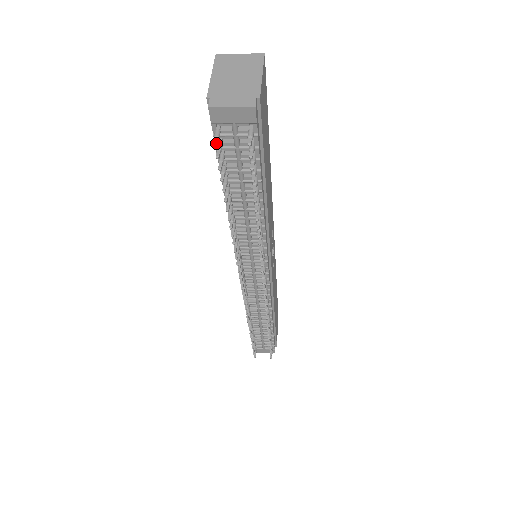
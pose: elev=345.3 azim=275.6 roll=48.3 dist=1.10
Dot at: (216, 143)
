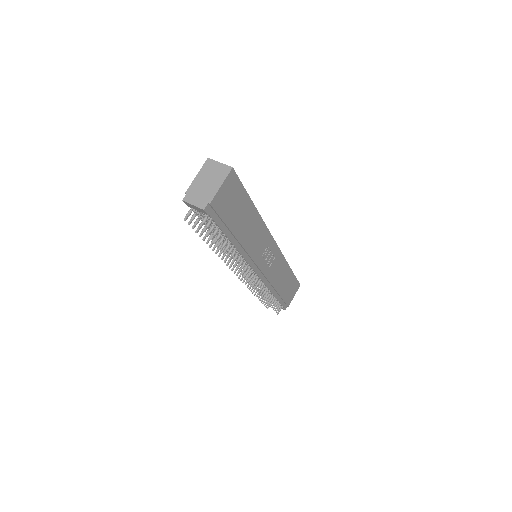
Dot at: (185, 219)
